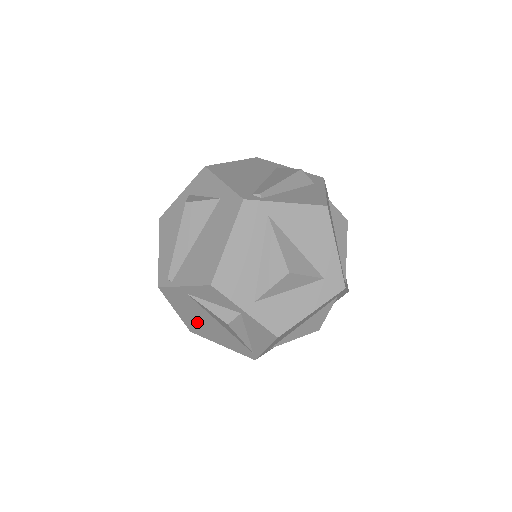
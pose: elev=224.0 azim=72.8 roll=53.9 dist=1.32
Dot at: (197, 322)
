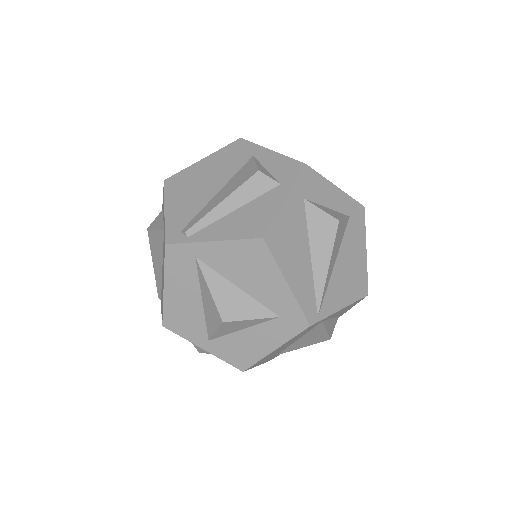
Dot at: occluded
